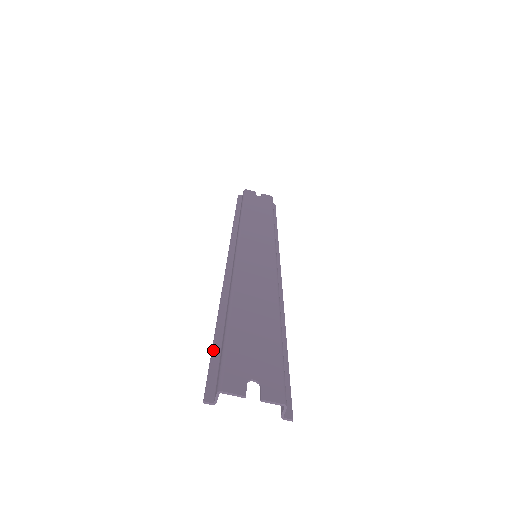
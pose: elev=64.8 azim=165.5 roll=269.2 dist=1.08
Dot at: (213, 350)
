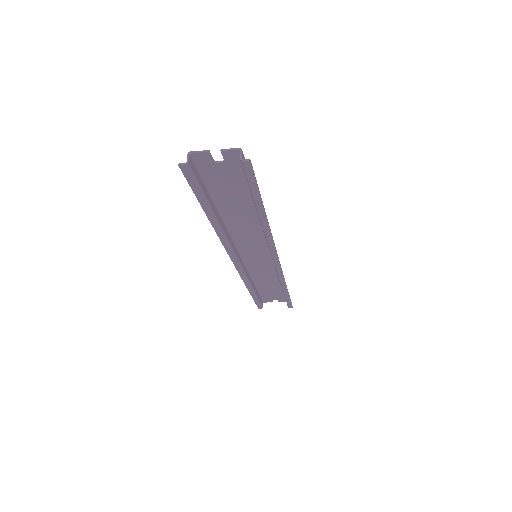
Dot at: (197, 196)
